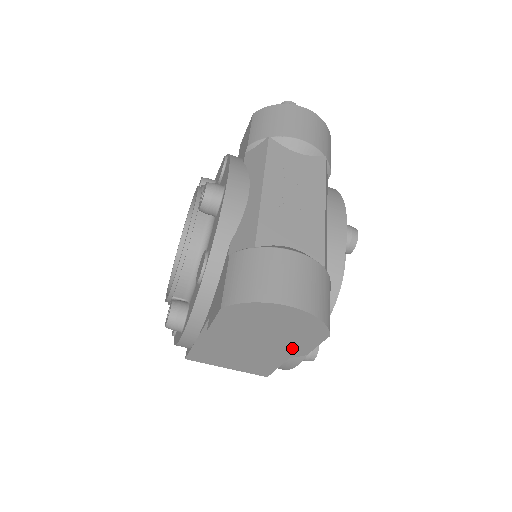
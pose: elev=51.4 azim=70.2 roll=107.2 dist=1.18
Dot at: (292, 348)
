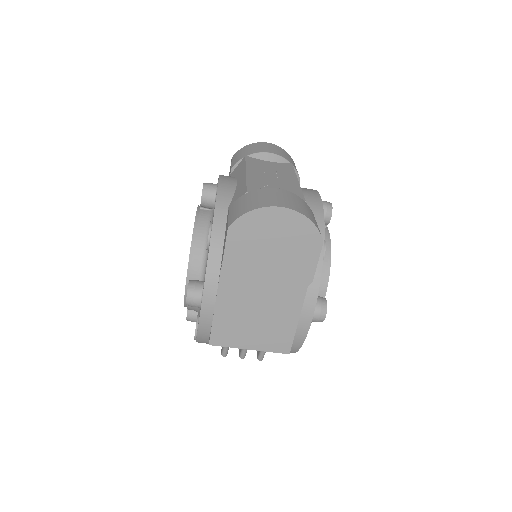
Dot at: (297, 274)
